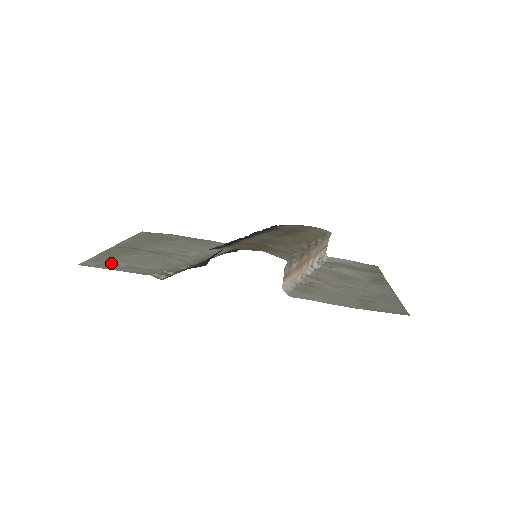
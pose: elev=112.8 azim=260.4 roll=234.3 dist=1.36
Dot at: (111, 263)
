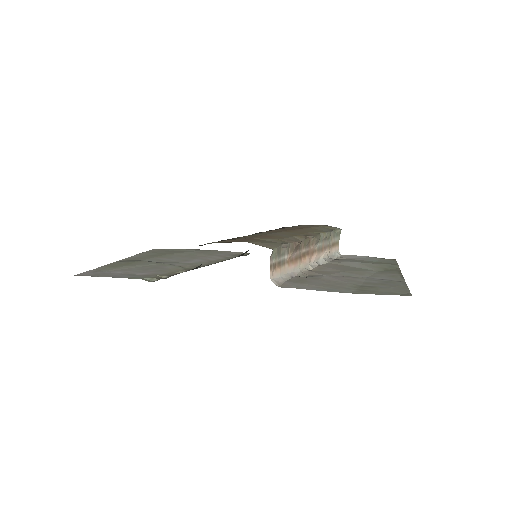
Dot at: (108, 272)
